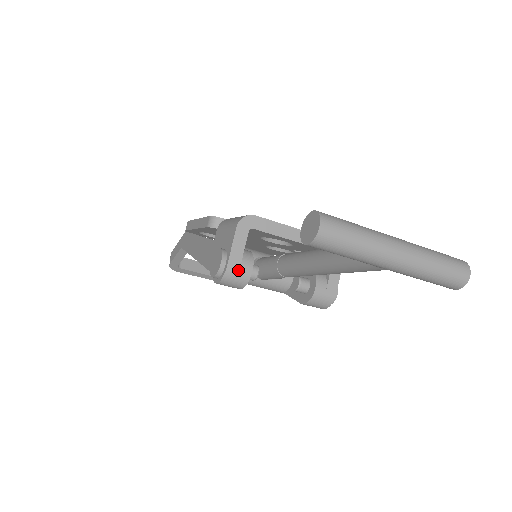
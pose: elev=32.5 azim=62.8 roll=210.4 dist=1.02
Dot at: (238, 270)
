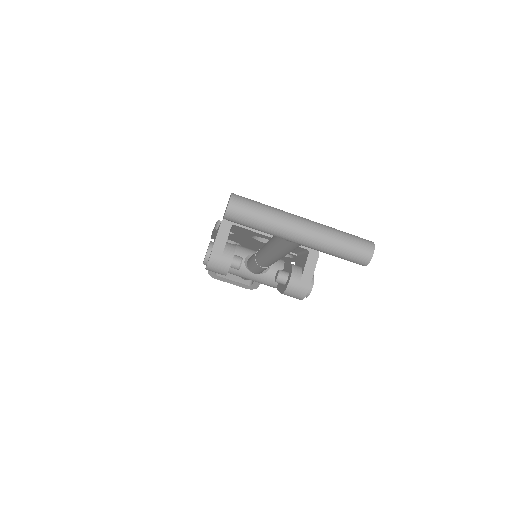
Dot at: (220, 258)
